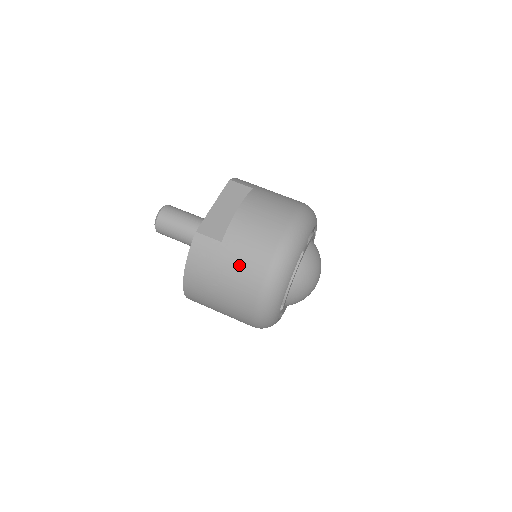
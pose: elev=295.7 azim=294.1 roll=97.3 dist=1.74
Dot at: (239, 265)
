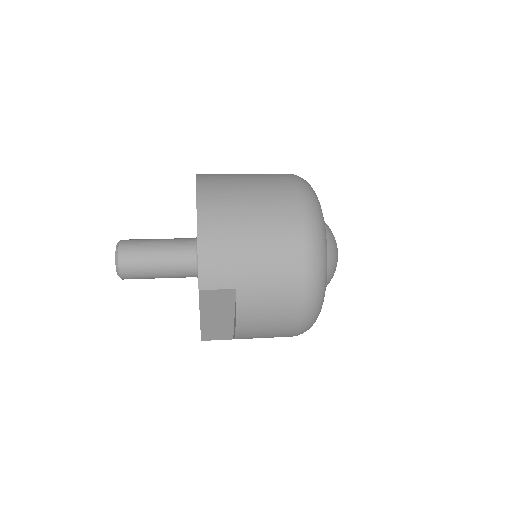
Dot at: occluded
